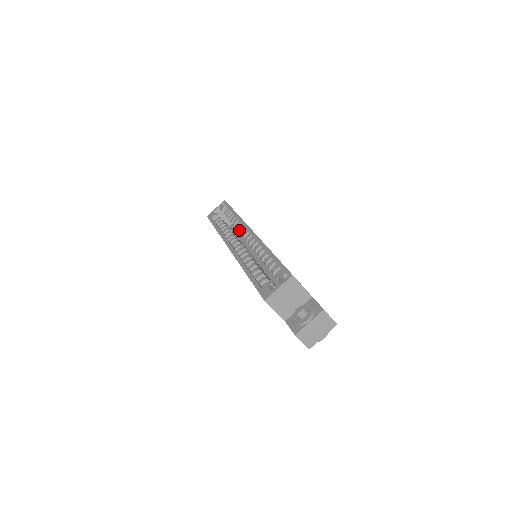
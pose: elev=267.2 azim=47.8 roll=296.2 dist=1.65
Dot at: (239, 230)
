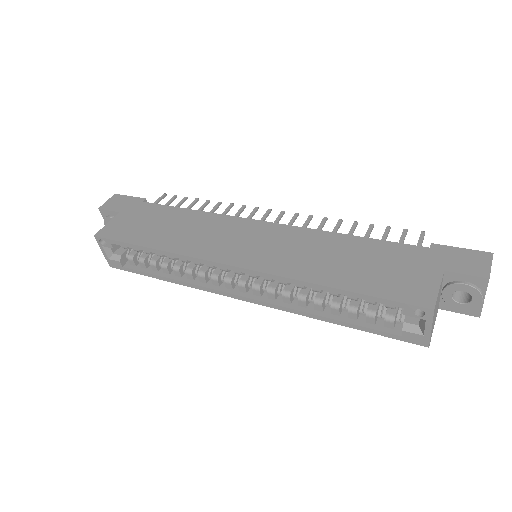
Dot at: (201, 265)
